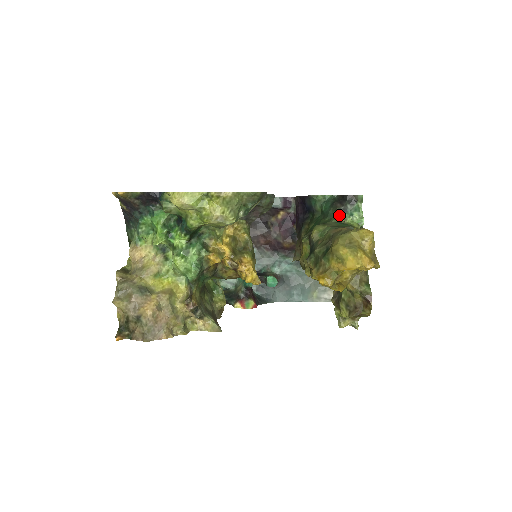
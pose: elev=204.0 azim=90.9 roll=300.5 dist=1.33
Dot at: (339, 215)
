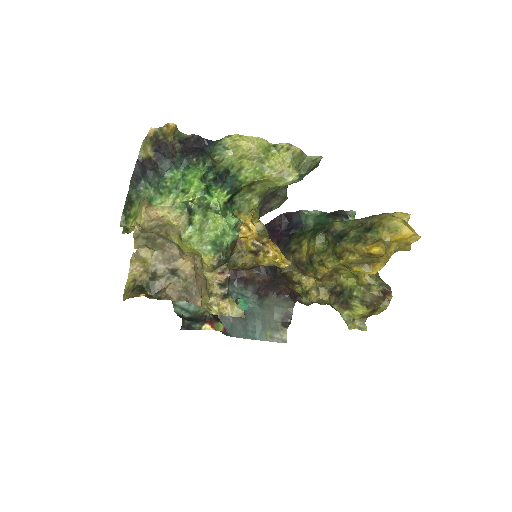
Dot at: occluded
